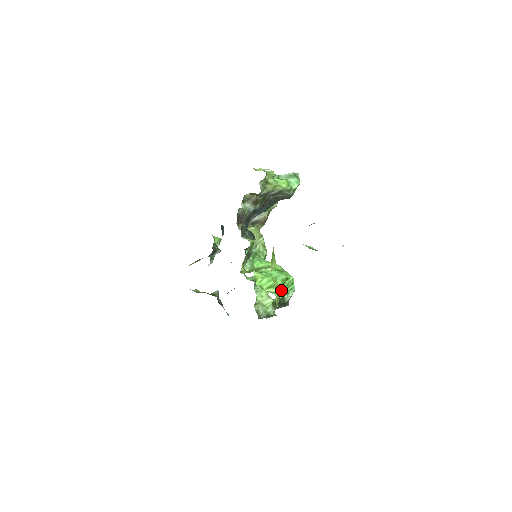
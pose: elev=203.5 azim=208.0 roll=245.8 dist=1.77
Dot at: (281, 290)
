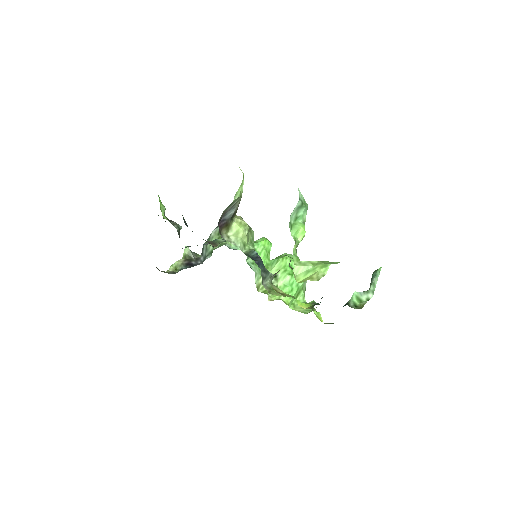
Dot at: (303, 287)
